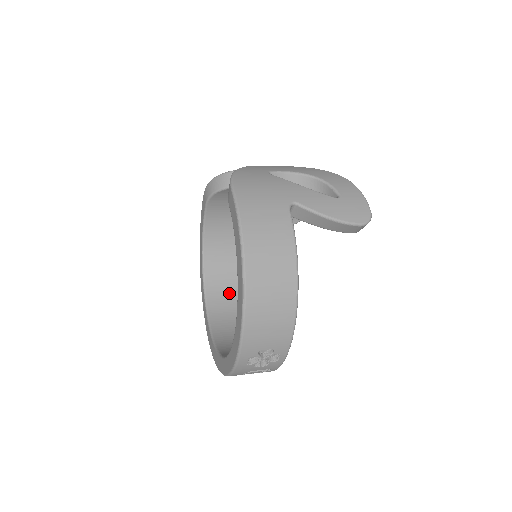
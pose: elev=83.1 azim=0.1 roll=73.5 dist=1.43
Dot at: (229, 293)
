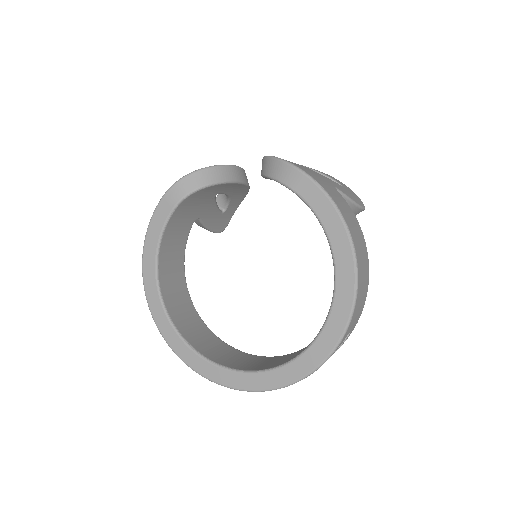
Dot at: (189, 315)
